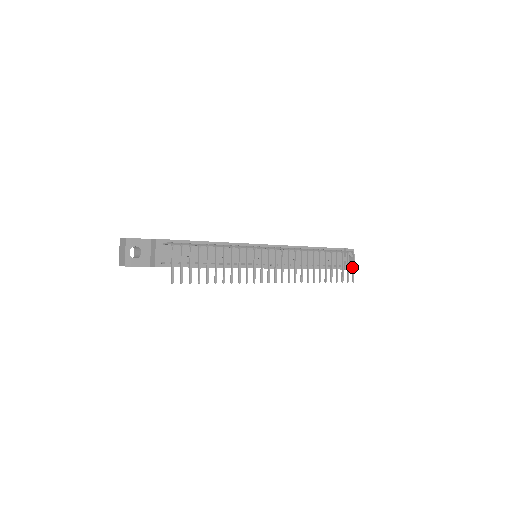
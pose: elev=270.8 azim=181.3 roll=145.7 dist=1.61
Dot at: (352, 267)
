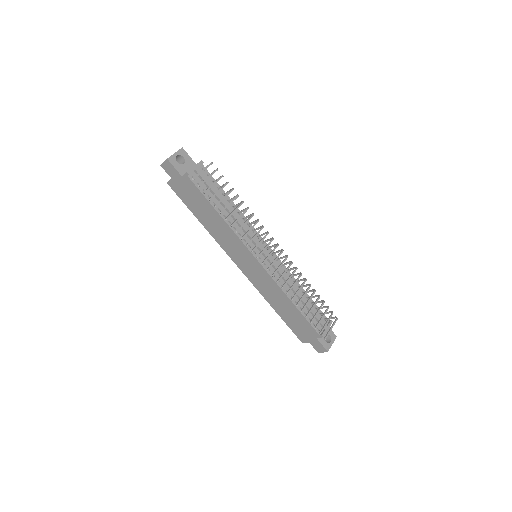
Dot at: (330, 327)
